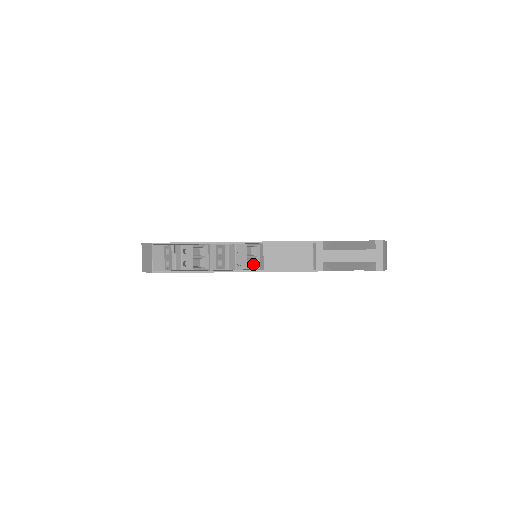
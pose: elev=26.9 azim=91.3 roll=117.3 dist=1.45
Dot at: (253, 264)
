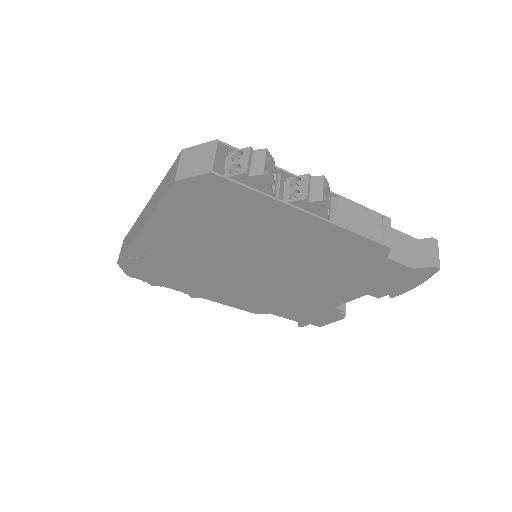
Dot at: occluded
